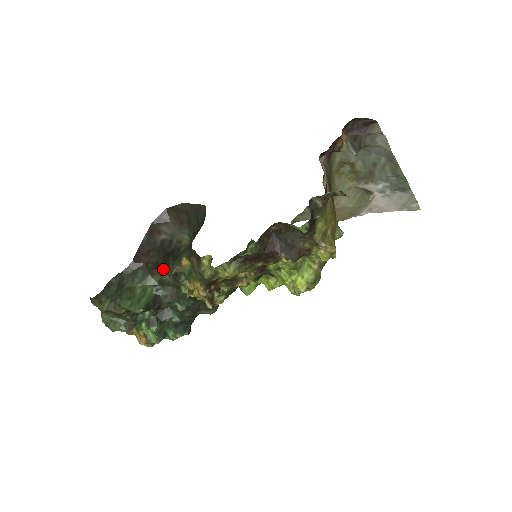
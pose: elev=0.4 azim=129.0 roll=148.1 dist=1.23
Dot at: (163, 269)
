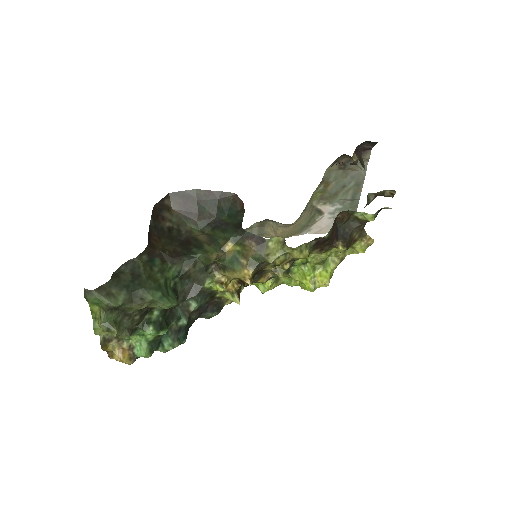
Dot at: (187, 258)
